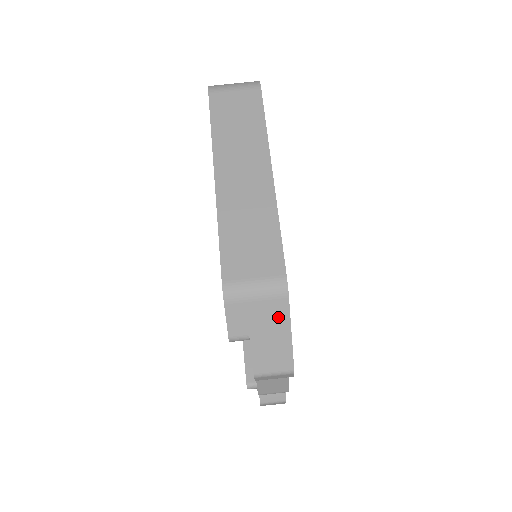
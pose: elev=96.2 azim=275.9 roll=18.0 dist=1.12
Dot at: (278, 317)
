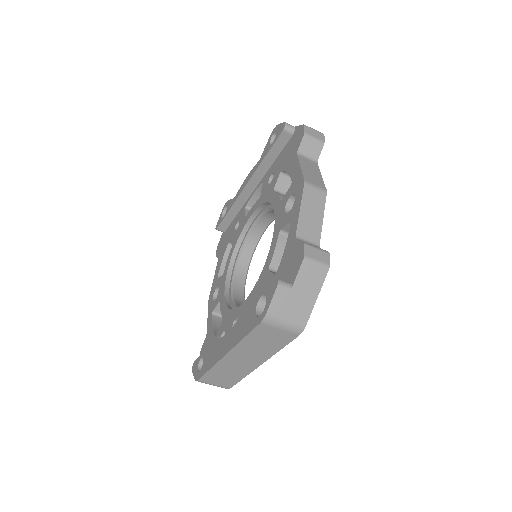
Dot at: occluded
